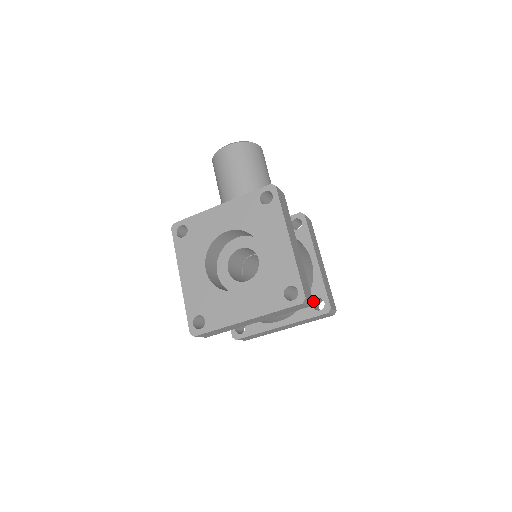
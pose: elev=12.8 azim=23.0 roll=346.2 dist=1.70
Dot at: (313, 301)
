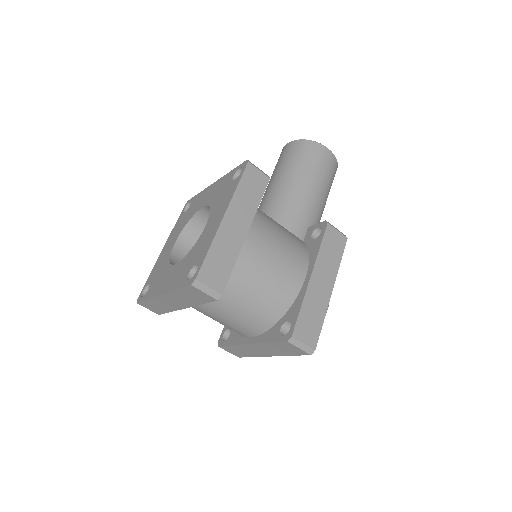
Dot at: (284, 323)
